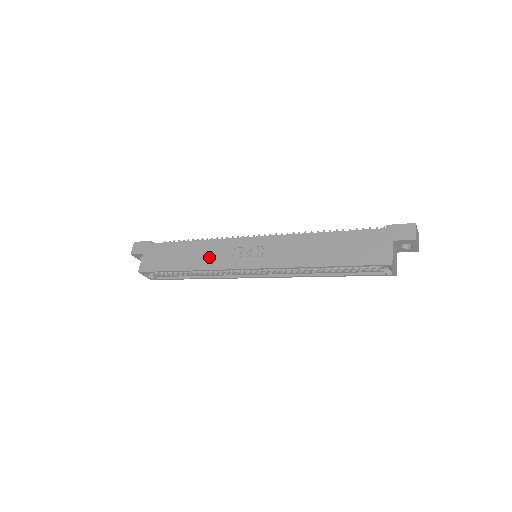
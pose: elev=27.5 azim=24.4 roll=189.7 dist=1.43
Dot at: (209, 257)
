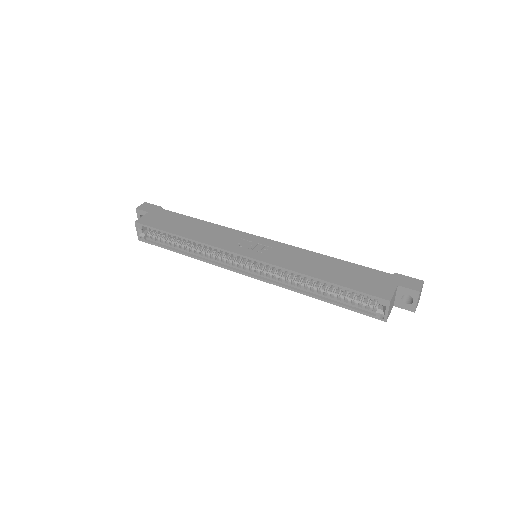
Dot at: (212, 236)
